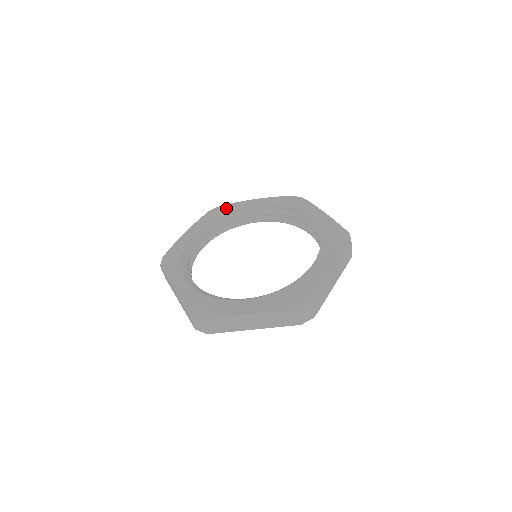
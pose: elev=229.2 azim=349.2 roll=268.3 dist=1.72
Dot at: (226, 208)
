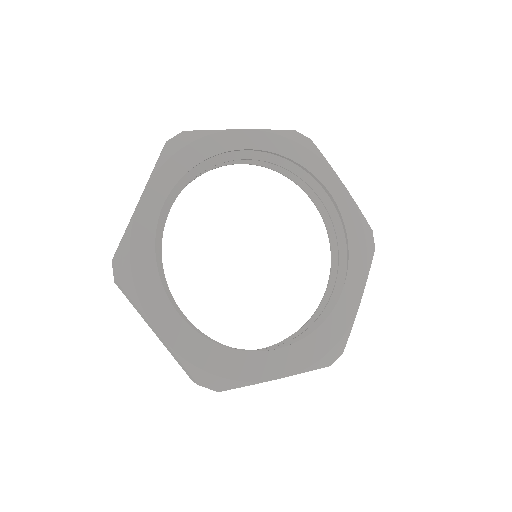
Dot at: (310, 155)
